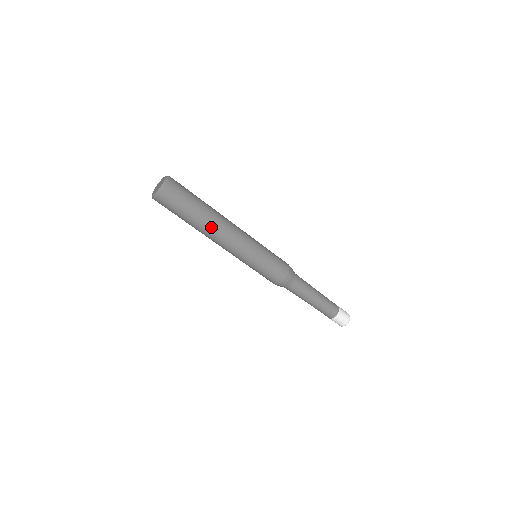
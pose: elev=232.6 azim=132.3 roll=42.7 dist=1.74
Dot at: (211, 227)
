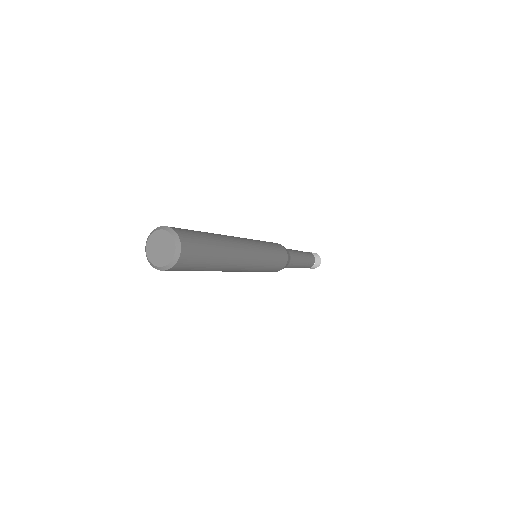
Dot at: (231, 259)
